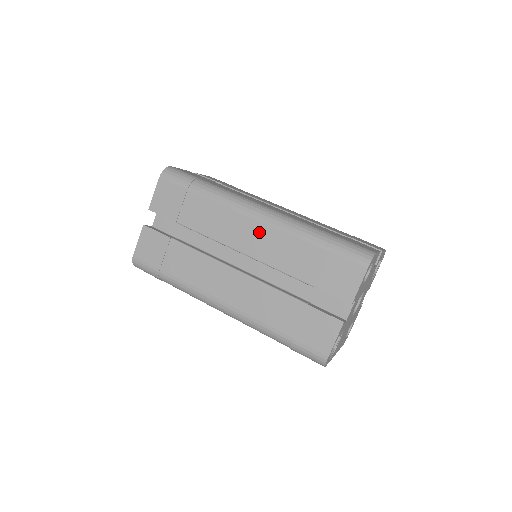
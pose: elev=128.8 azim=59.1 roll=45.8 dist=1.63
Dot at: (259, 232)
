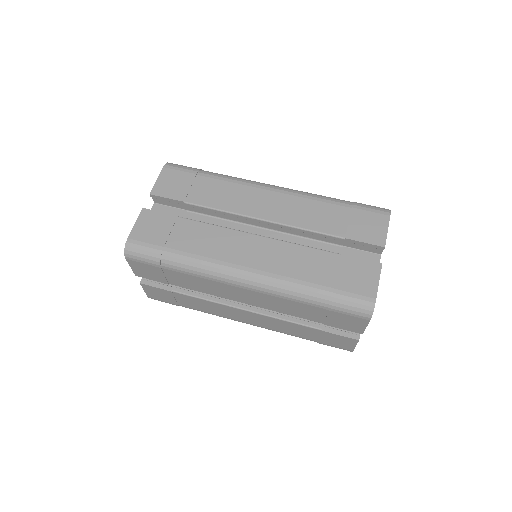
Dot at: (252, 295)
